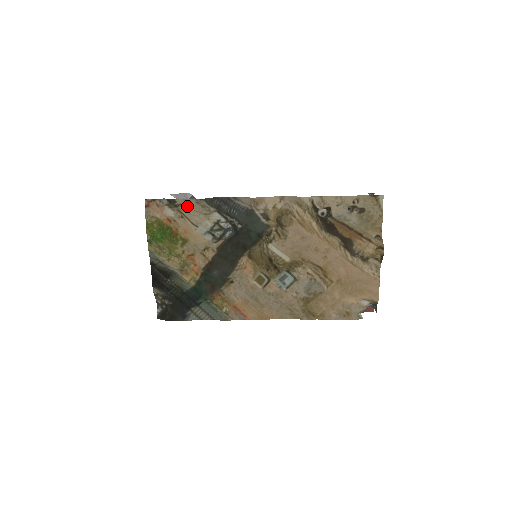
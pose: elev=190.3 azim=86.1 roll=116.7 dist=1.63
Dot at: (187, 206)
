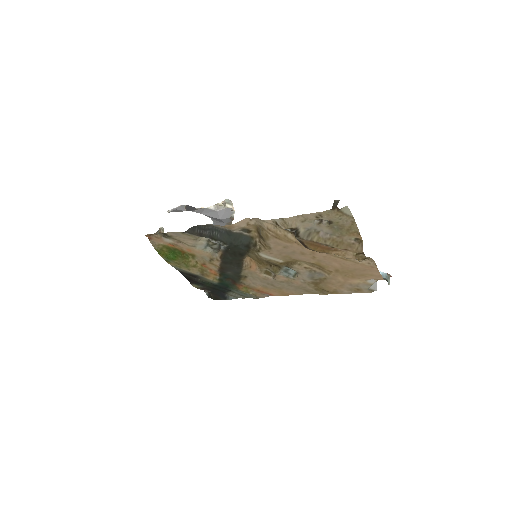
Dot at: (177, 236)
